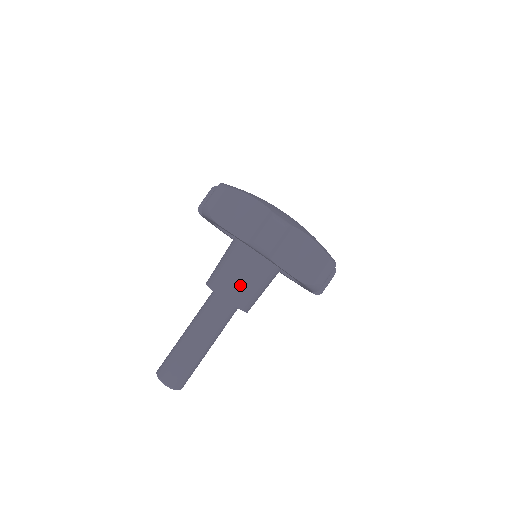
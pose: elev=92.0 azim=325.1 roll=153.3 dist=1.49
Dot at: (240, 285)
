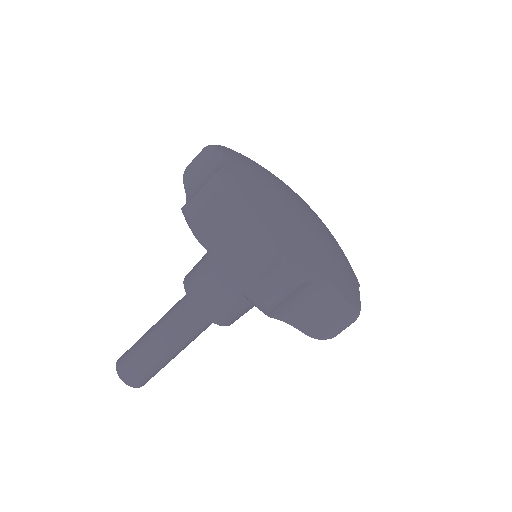
Dot at: (205, 279)
